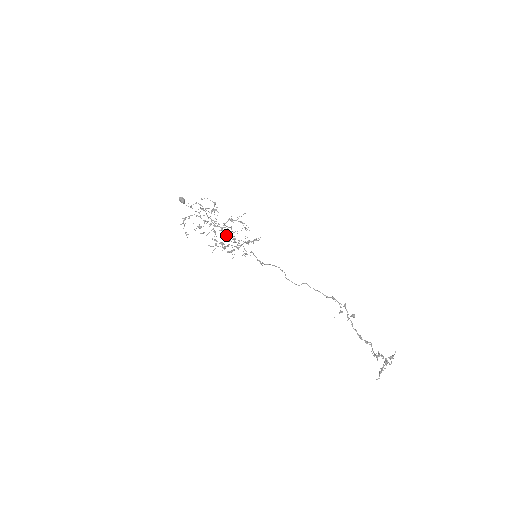
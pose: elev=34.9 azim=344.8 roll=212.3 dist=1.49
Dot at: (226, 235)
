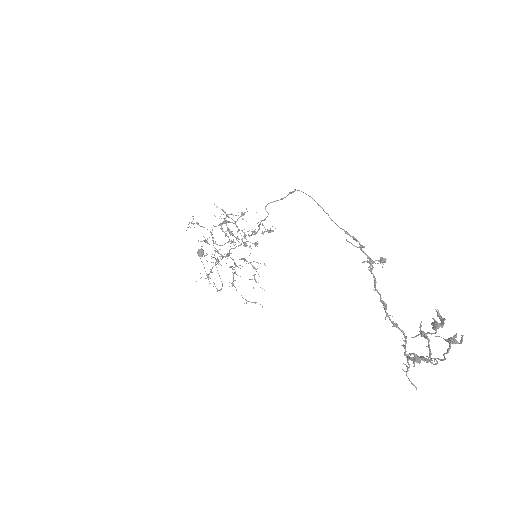
Dot at: occluded
